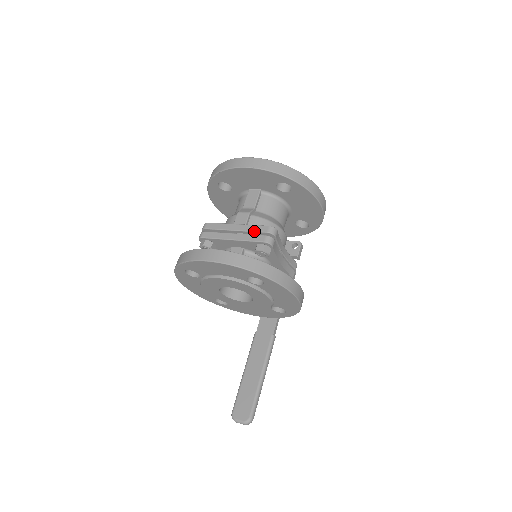
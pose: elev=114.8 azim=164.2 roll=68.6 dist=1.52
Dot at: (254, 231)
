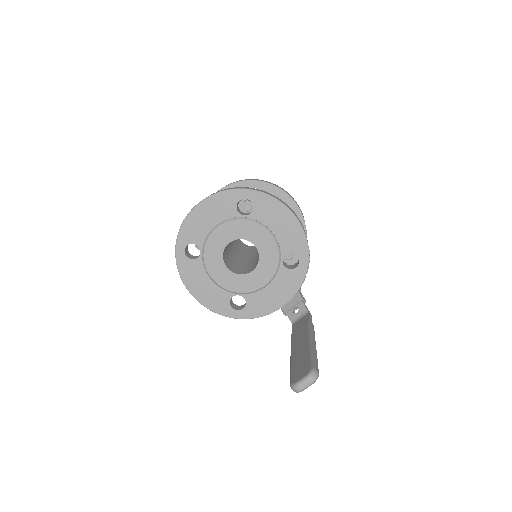
Dot at: occluded
